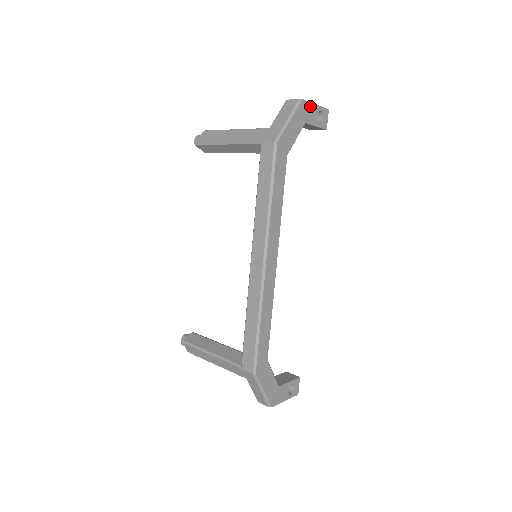
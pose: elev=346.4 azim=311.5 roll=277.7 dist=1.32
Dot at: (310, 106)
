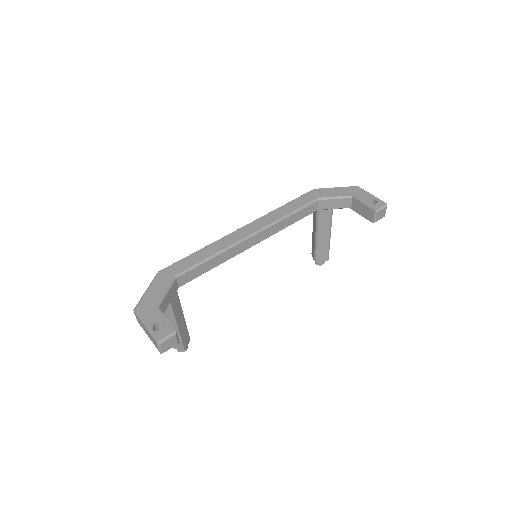
Dot at: (364, 192)
